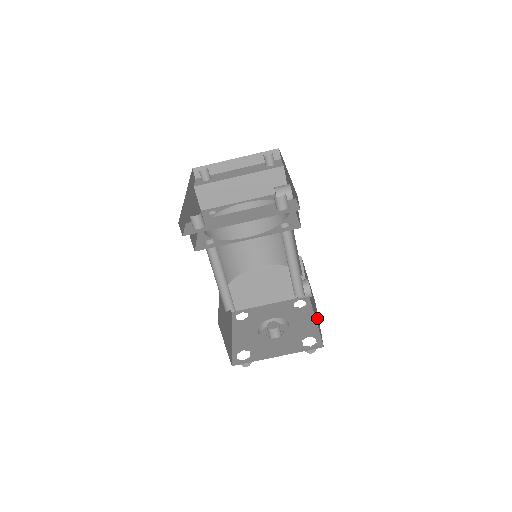
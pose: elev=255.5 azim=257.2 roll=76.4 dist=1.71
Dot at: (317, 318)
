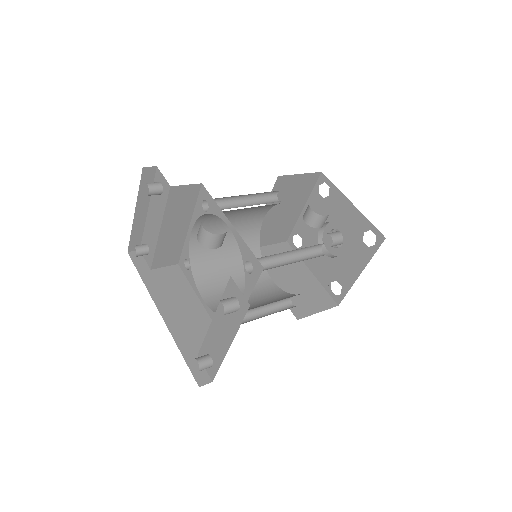
Dot at: occluded
